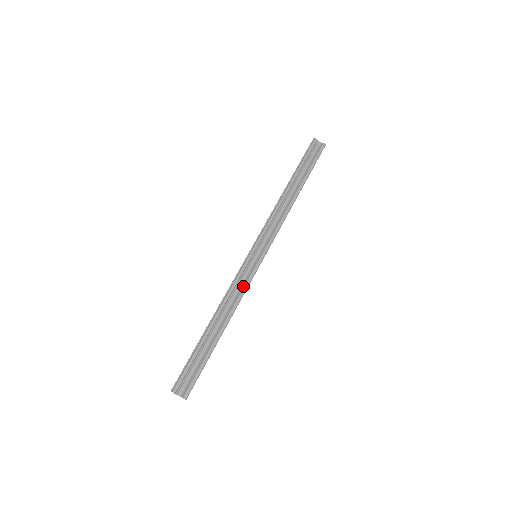
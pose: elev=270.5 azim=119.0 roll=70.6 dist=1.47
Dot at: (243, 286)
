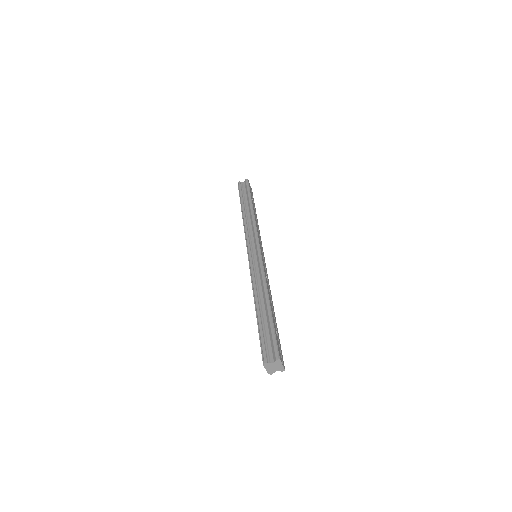
Dot at: (260, 271)
